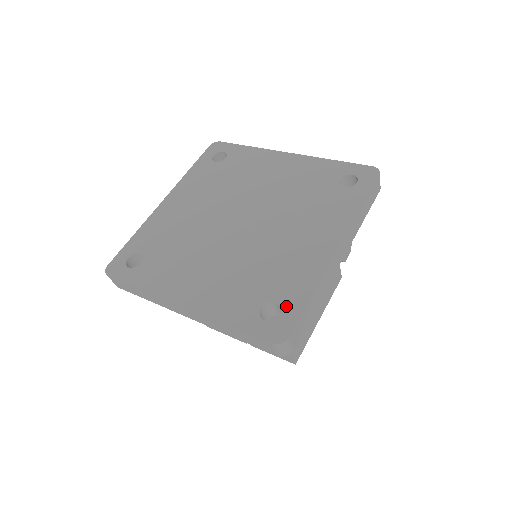
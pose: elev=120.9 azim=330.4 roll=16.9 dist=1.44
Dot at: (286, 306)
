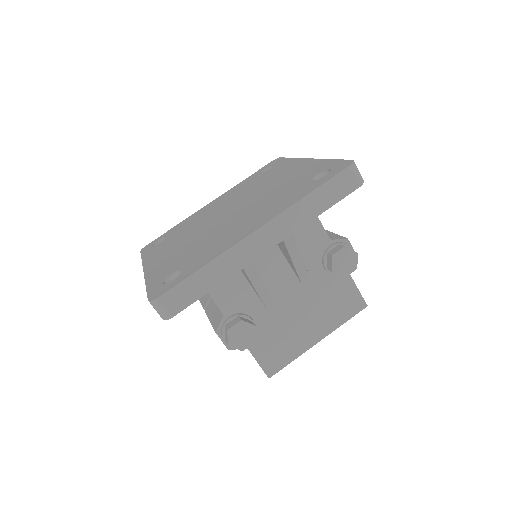
Dot at: (182, 274)
